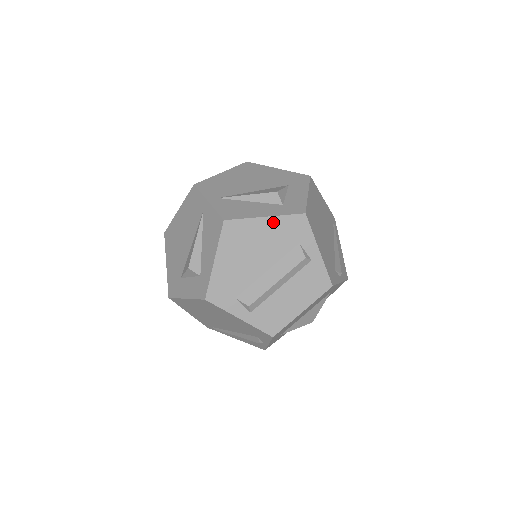
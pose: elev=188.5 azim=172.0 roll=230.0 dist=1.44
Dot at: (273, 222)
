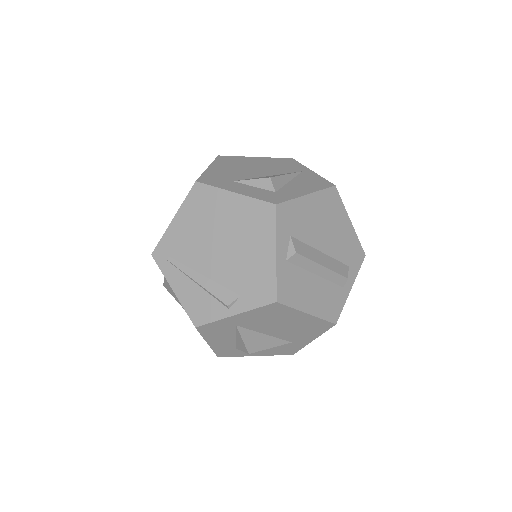
Dot at: (351, 231)
